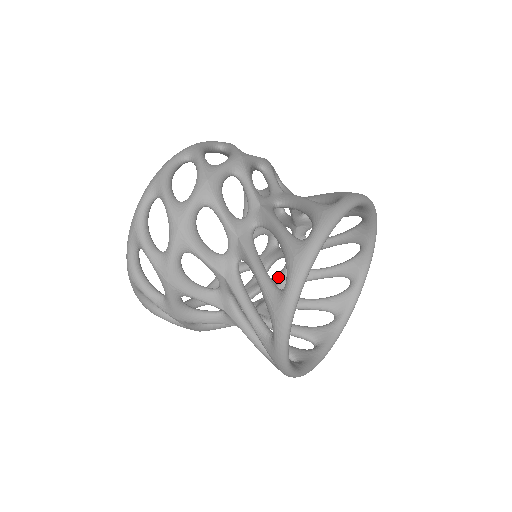
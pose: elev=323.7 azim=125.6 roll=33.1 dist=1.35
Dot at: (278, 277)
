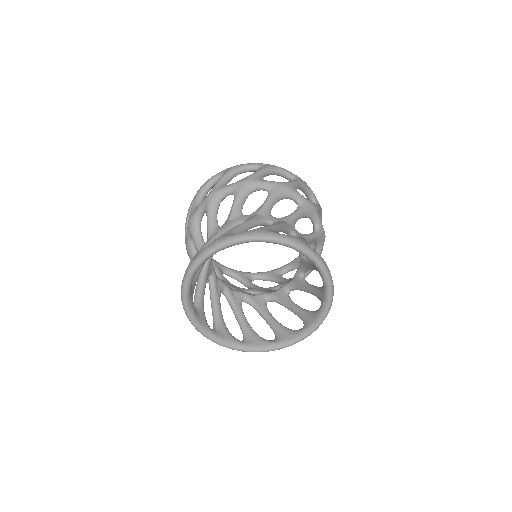
Dot at: occluded
